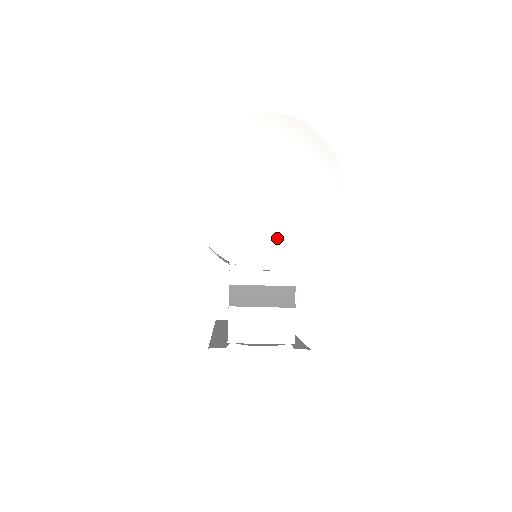
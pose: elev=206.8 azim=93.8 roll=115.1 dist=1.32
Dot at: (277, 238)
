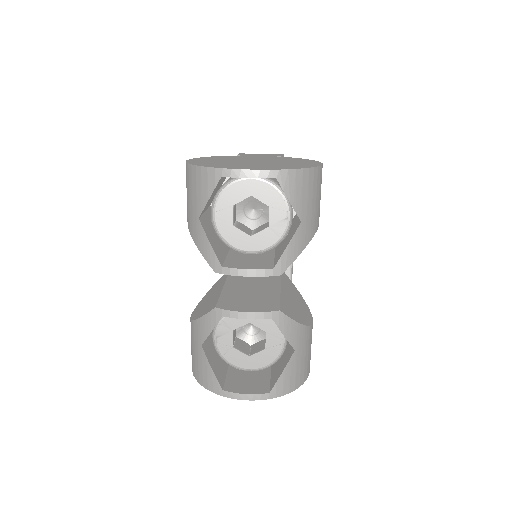
Dot at: occluded
